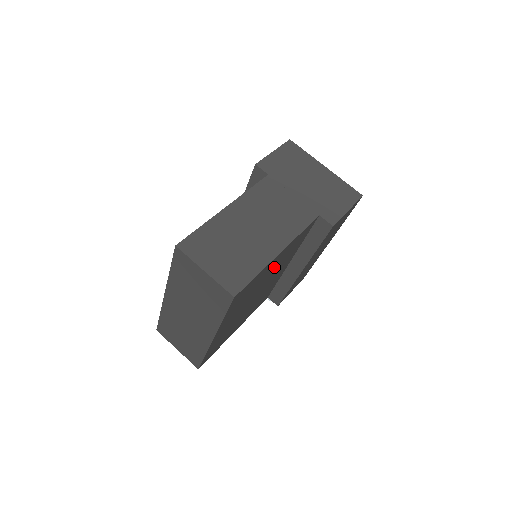
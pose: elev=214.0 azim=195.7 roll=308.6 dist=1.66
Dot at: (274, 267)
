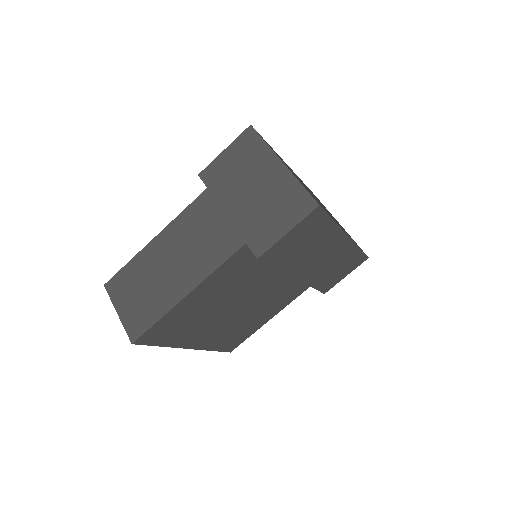
Dot at: (216, 295)
